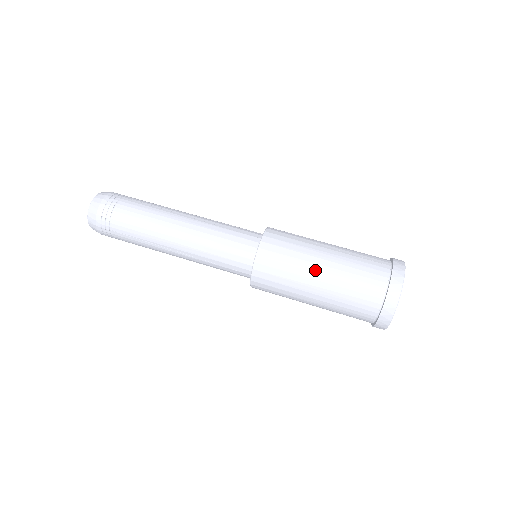
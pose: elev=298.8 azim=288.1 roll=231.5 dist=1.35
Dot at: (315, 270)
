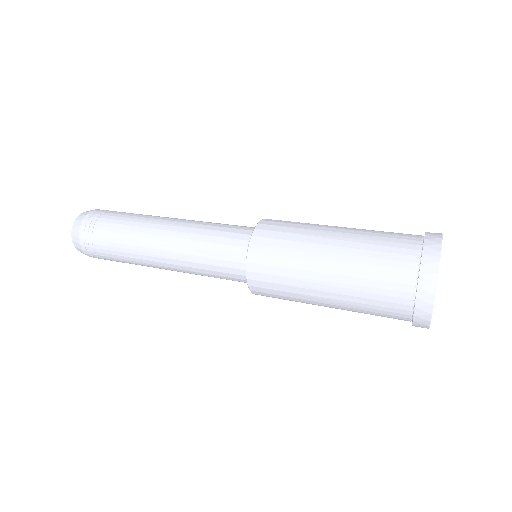
Dot at: (326, 236)
